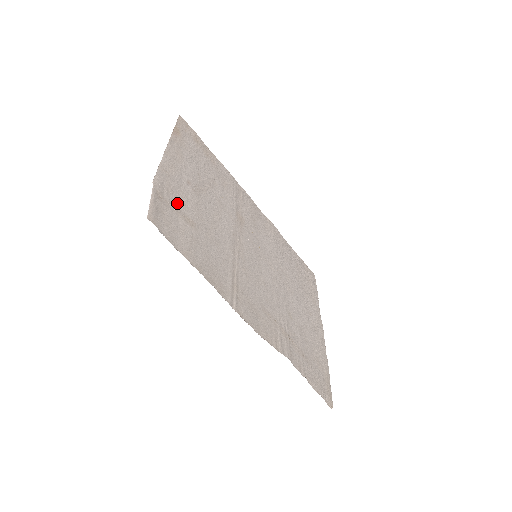
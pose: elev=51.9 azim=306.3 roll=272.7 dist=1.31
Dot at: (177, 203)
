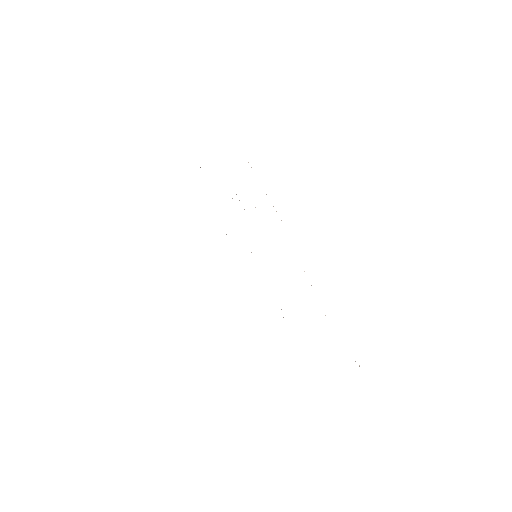
Dot at: occluded
